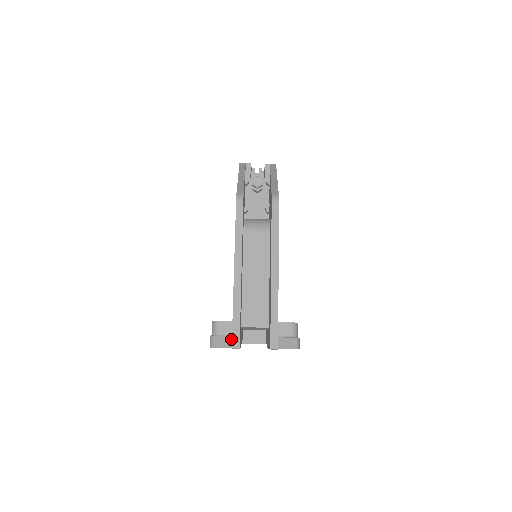
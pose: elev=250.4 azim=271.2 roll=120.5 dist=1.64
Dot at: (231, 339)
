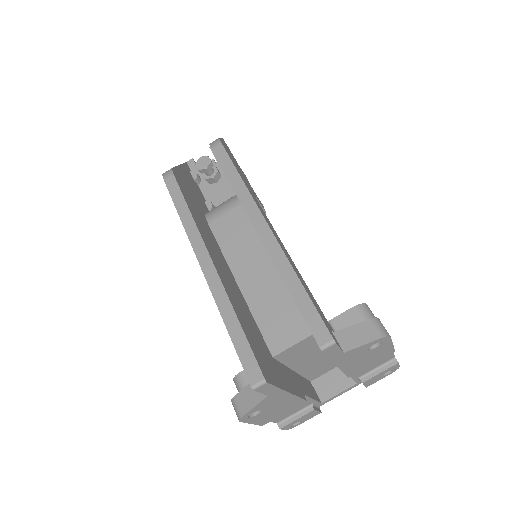
Dot at: occluded
